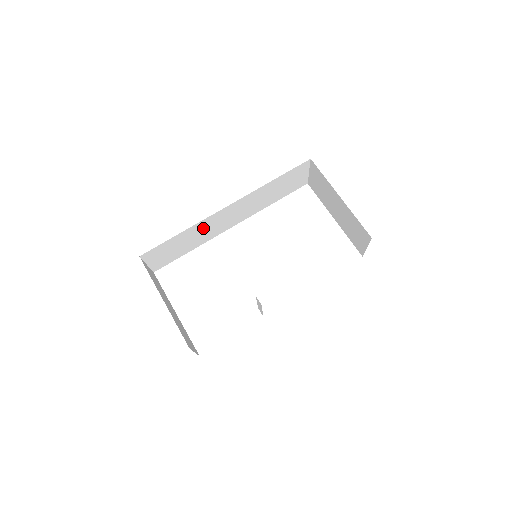
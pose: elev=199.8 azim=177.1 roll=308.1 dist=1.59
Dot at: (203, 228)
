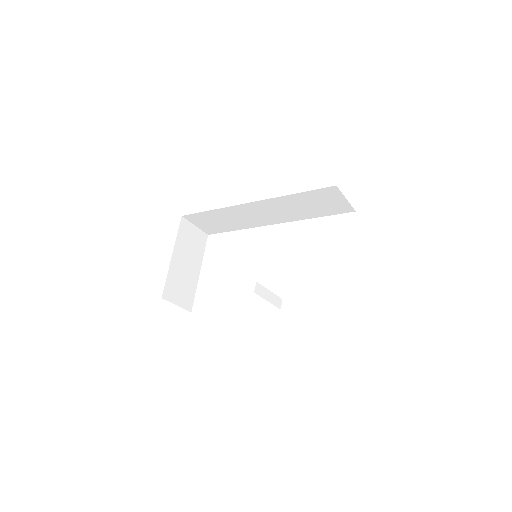
Dot at: (236, 214)
